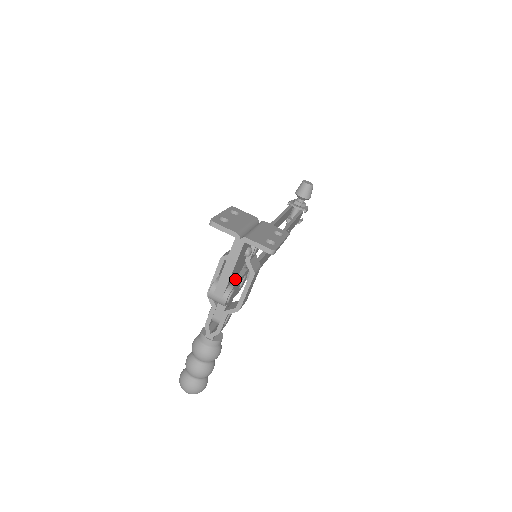
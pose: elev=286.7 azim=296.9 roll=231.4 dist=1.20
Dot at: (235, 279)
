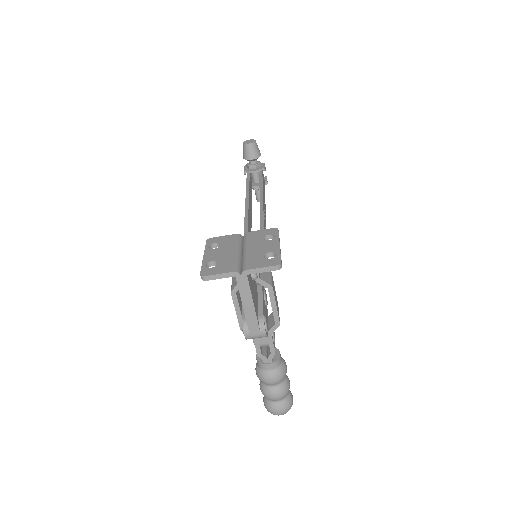
Dot at: (259, 305)
